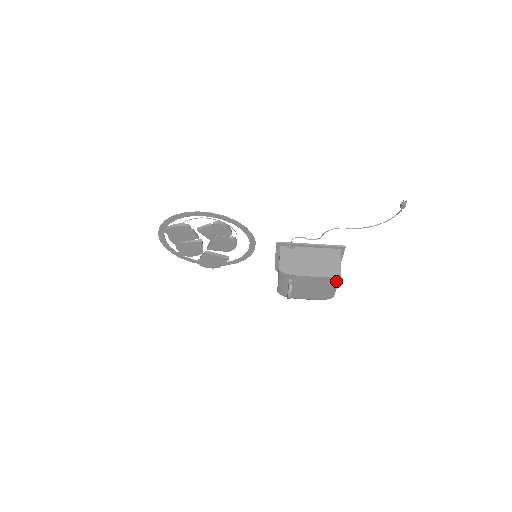
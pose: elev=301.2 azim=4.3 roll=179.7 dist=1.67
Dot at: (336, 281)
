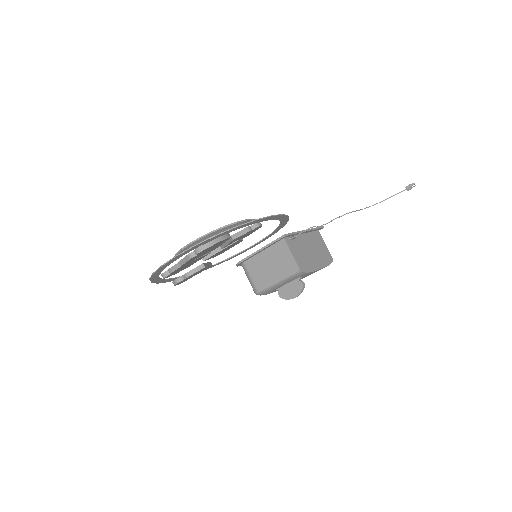
Dot at: occluded
